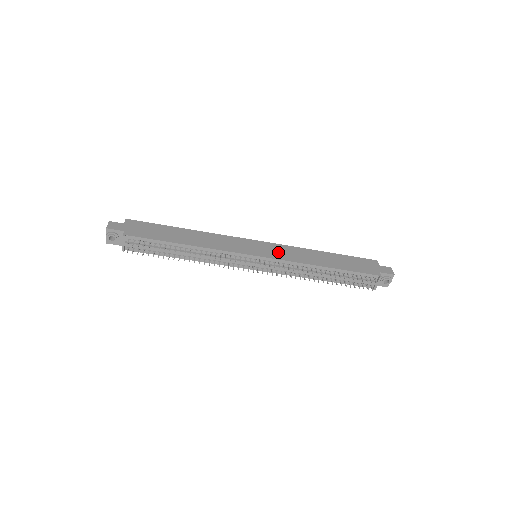
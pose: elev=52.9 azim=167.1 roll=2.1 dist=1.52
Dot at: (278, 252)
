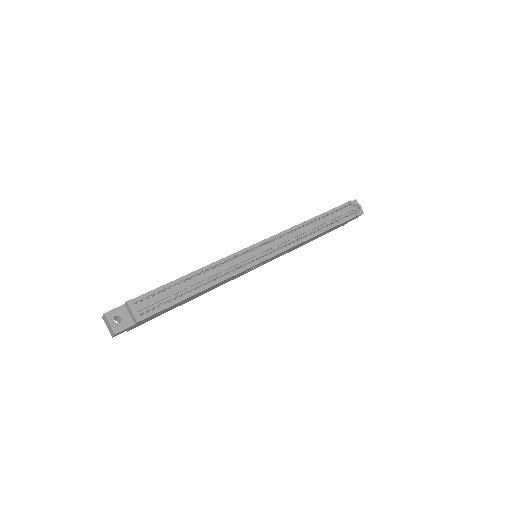
Dot at: occluded
